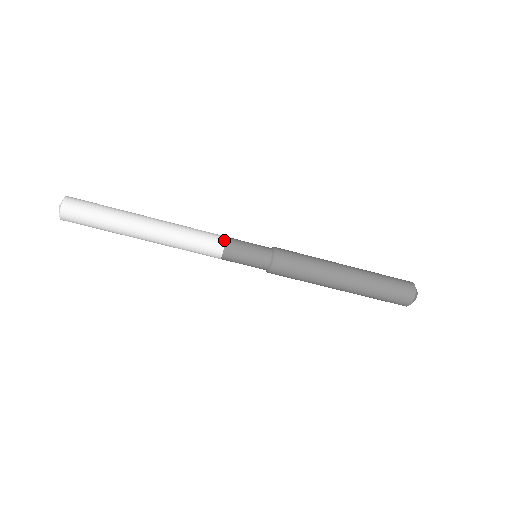
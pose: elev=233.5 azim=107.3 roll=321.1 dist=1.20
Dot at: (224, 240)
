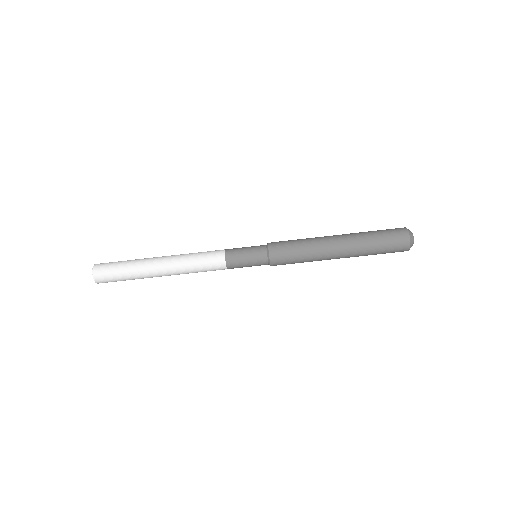
Dot at: (224, 260)
